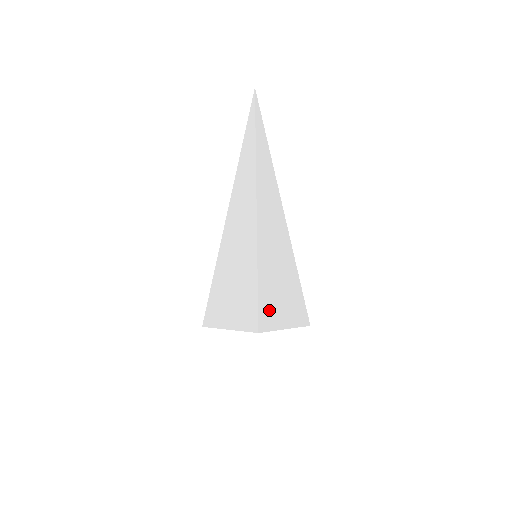
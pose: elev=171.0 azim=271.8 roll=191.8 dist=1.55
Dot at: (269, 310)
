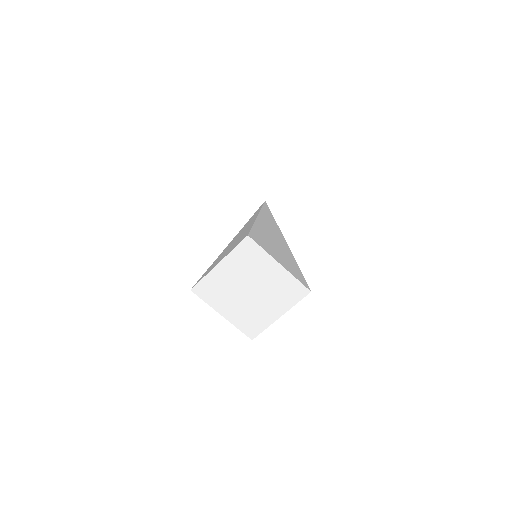
Dot at: (262, 242)
